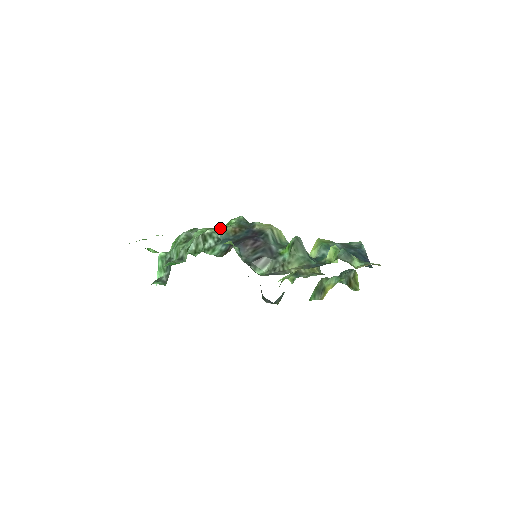
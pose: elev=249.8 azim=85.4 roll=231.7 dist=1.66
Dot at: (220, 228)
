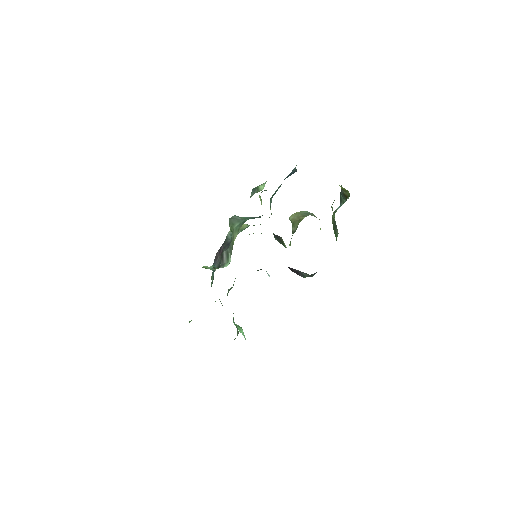
Dot at: occluded
